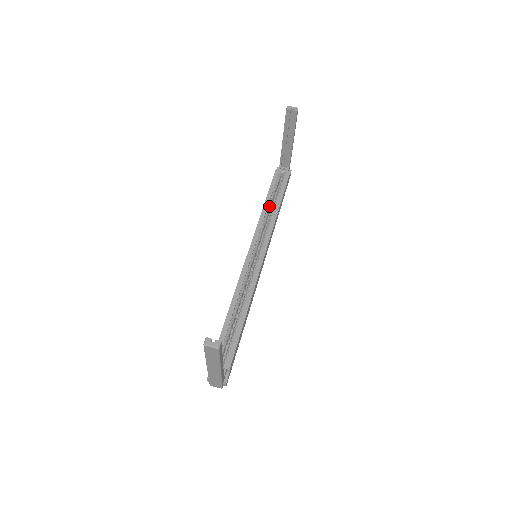
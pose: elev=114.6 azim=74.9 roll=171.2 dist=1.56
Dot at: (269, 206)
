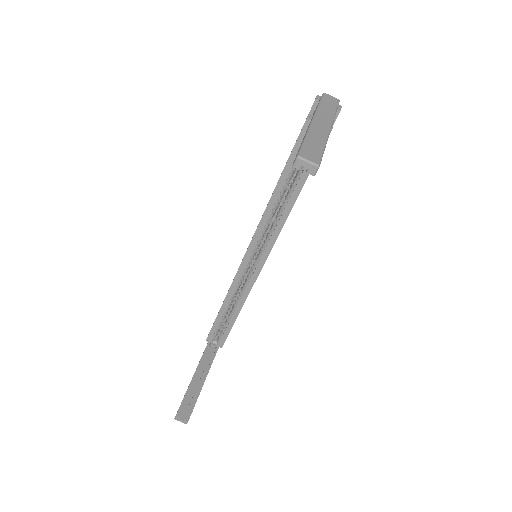
Dot at: (283, 191)
